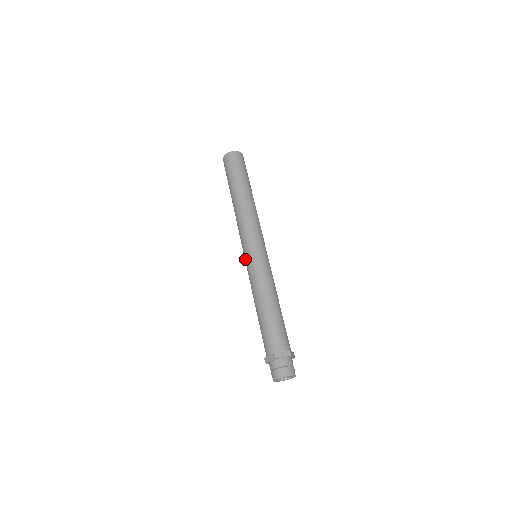
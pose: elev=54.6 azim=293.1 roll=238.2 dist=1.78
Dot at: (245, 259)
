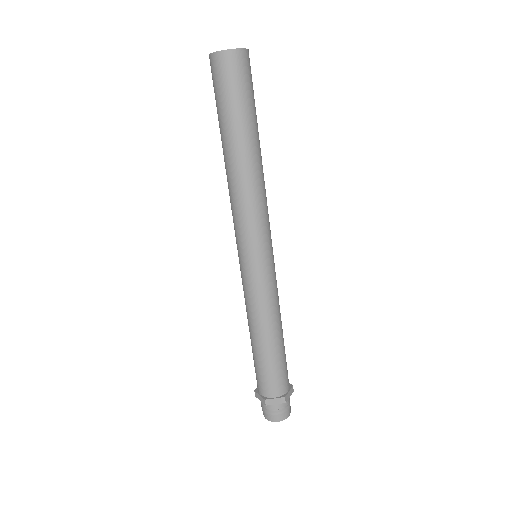
Dot at: (239, 262)
